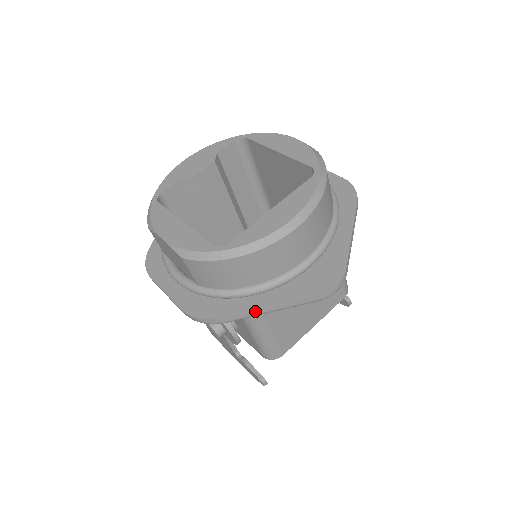
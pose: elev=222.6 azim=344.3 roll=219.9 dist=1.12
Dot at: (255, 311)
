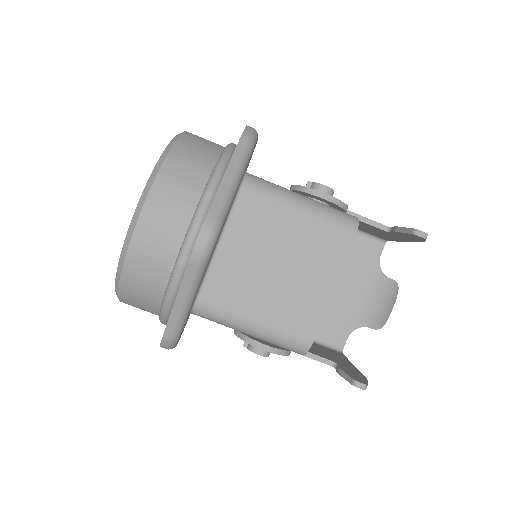
Dot at: (173, 312)
